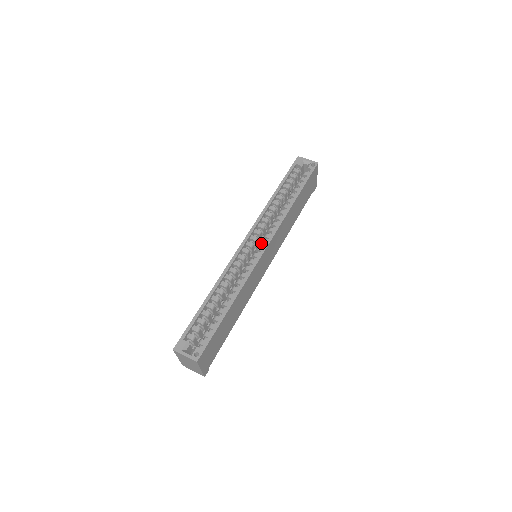
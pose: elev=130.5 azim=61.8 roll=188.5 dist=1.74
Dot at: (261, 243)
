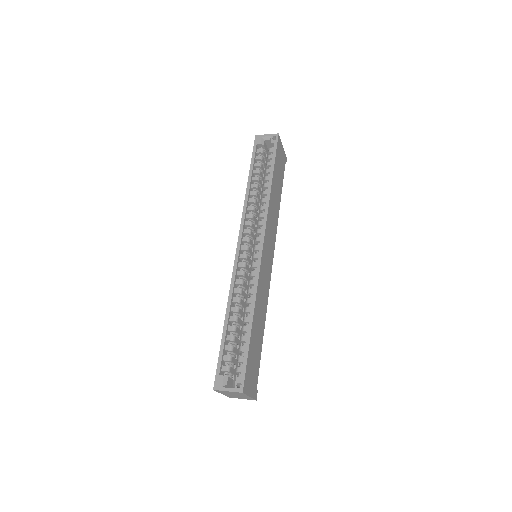
Dot at: (256, 242)
